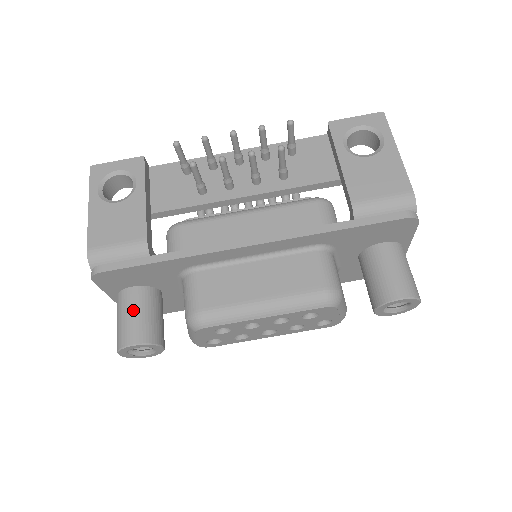
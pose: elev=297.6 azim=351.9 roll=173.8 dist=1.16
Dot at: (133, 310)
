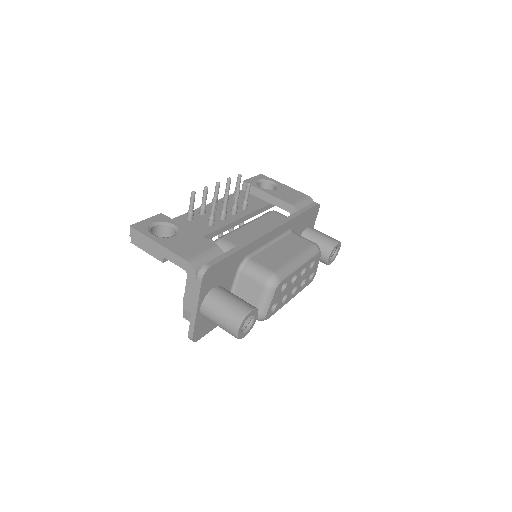
Dot at: (229, 296)
